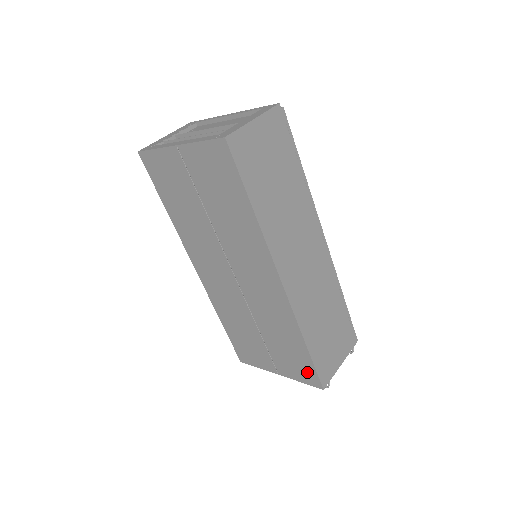
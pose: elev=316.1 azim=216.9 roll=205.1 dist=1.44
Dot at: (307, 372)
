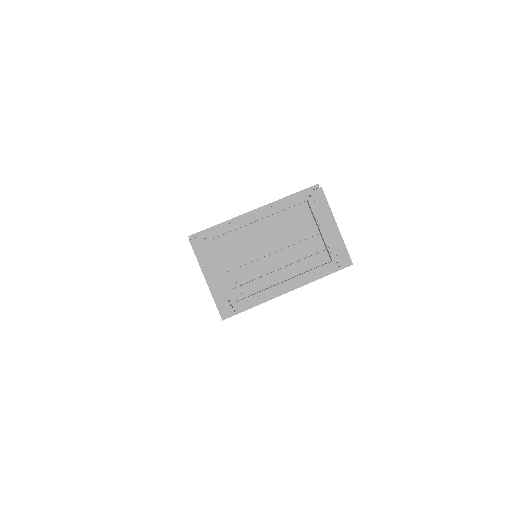
Dot at: occluded
